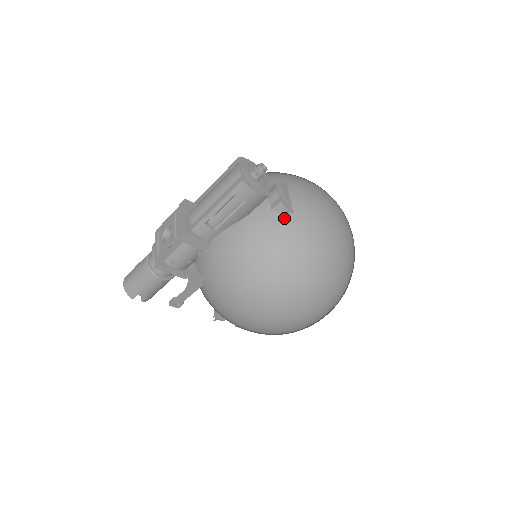
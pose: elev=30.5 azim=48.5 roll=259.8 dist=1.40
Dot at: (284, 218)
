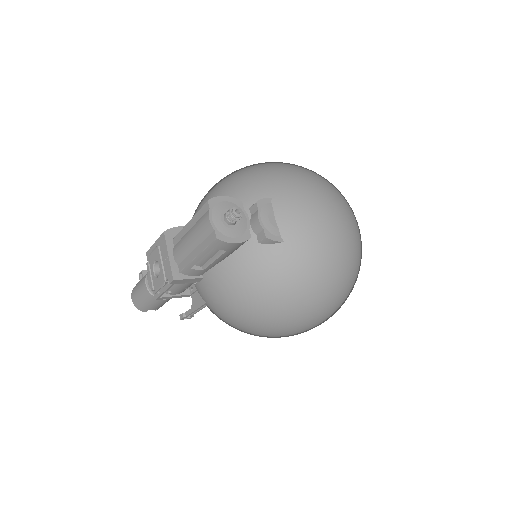
Dot at: (273, 251)
